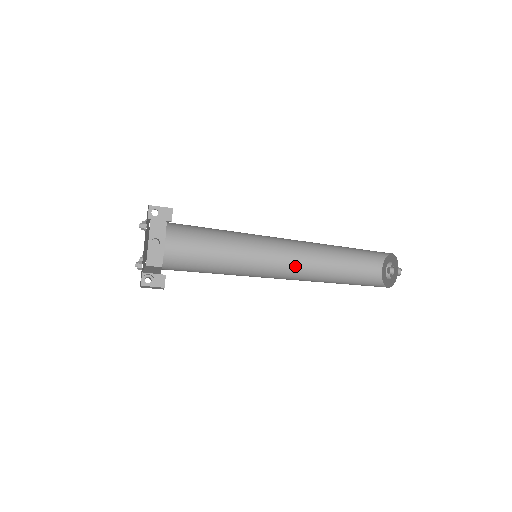
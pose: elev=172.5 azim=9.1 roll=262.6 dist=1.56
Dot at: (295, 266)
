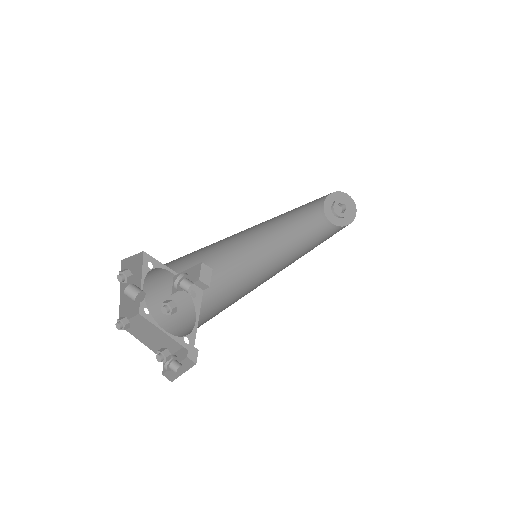
Dot at: (268, 237)
